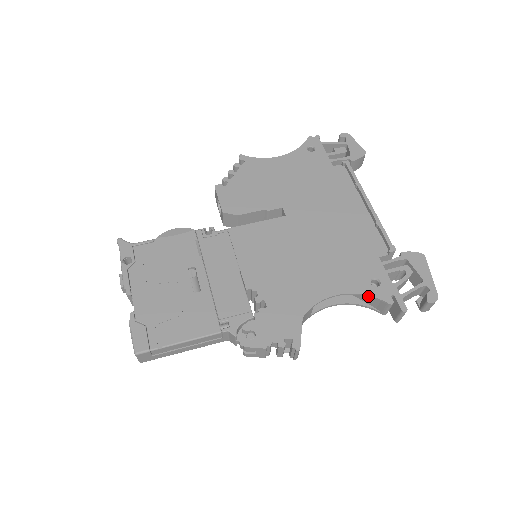
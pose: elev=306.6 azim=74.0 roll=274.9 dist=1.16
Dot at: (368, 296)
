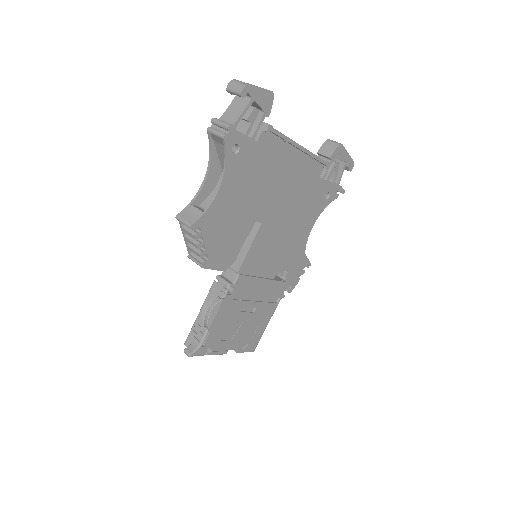
Dot at: (326, 206)
